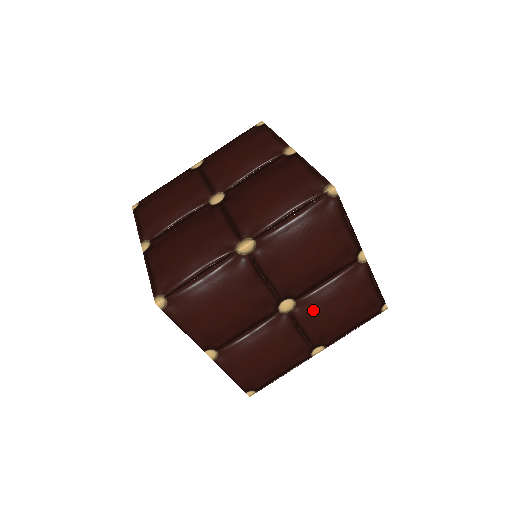
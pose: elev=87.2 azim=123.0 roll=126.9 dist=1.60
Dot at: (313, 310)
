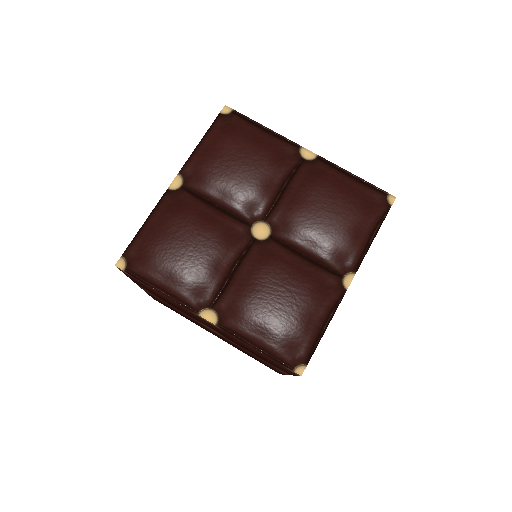
Dot at: occluded
